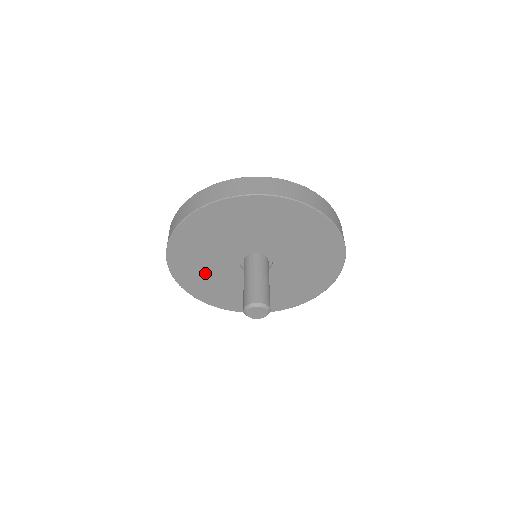
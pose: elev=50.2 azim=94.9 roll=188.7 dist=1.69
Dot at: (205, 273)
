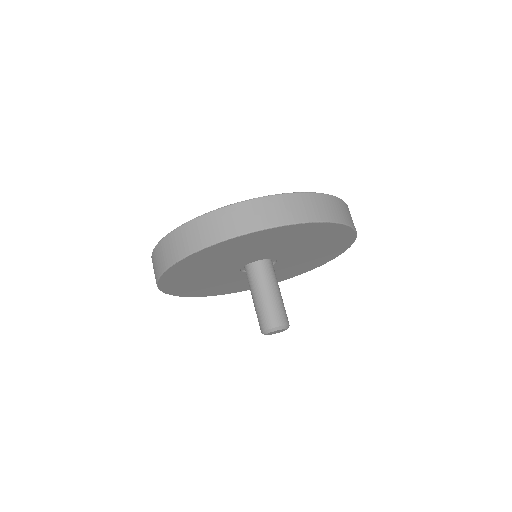
Dot at: (205, 284)
